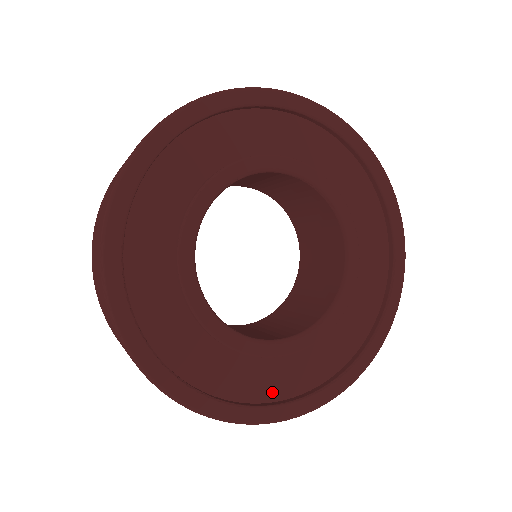
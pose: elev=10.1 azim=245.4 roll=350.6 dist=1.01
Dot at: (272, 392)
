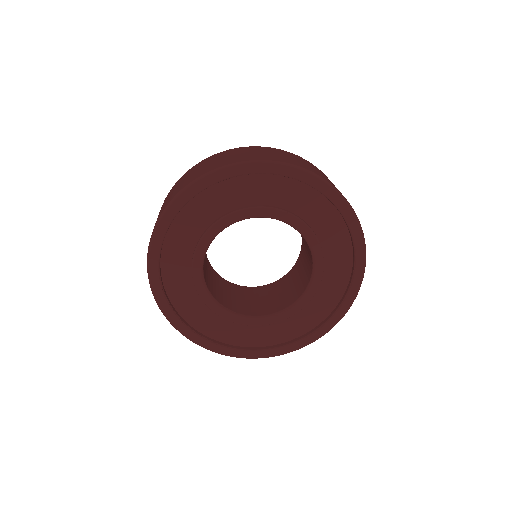
Dot at: (265, 341)
